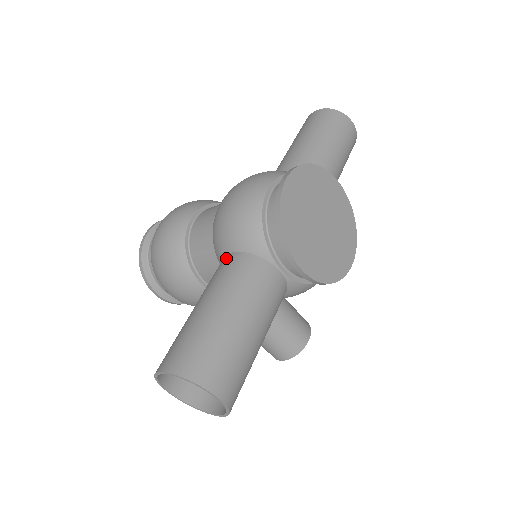
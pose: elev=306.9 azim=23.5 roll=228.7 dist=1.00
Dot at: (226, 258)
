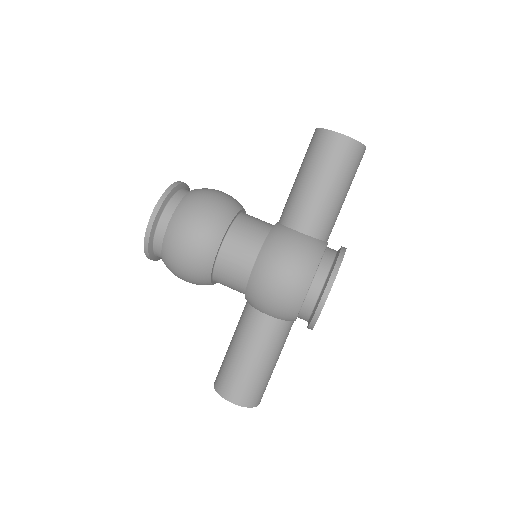
Dot at: (262, 318)
